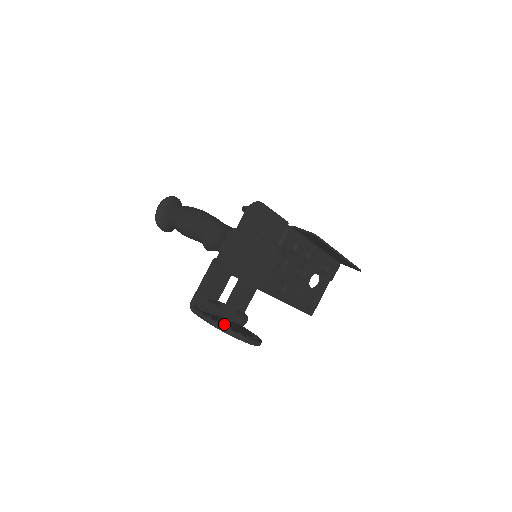
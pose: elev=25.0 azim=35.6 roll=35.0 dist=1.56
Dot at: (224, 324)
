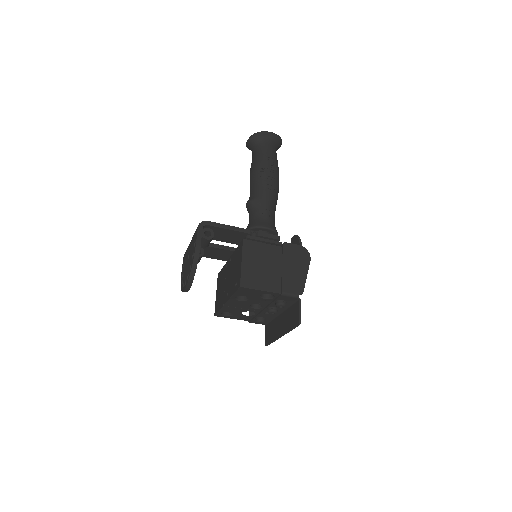
Dot at: occluded
